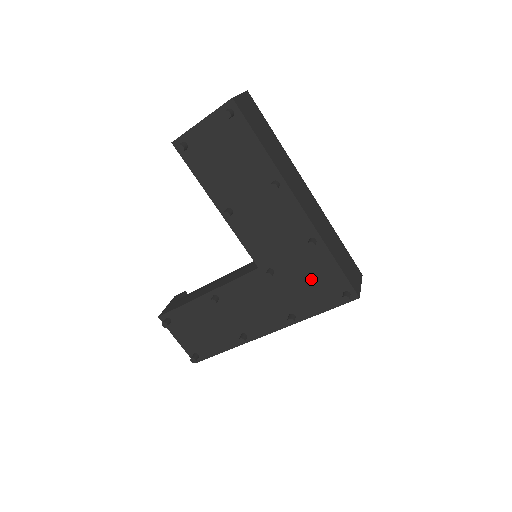
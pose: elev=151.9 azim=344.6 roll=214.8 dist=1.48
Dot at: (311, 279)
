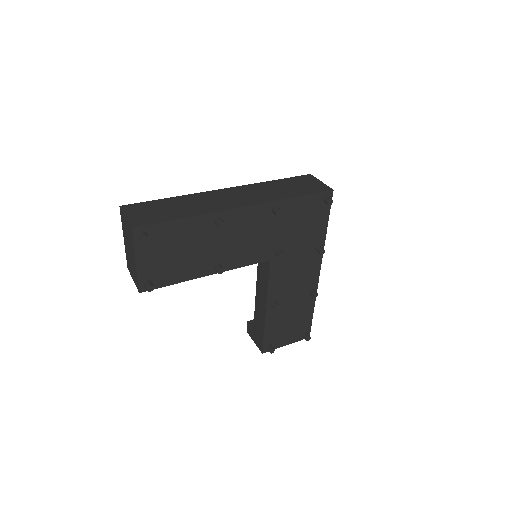
Dot at: (300, 222)
